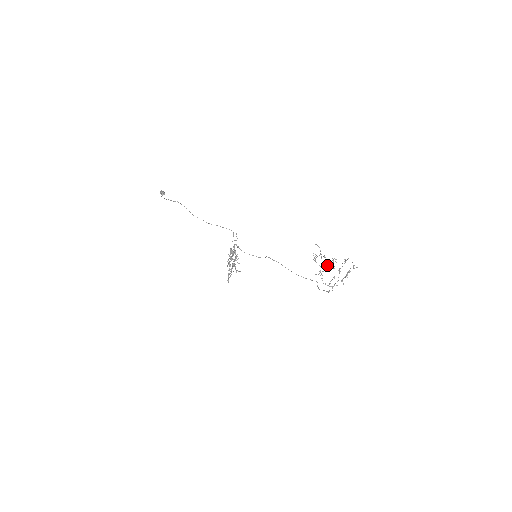
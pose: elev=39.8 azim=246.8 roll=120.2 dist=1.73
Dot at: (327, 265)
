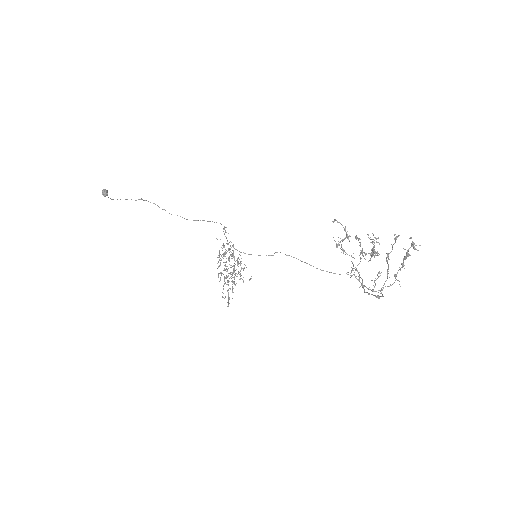
Dot at: occluded
